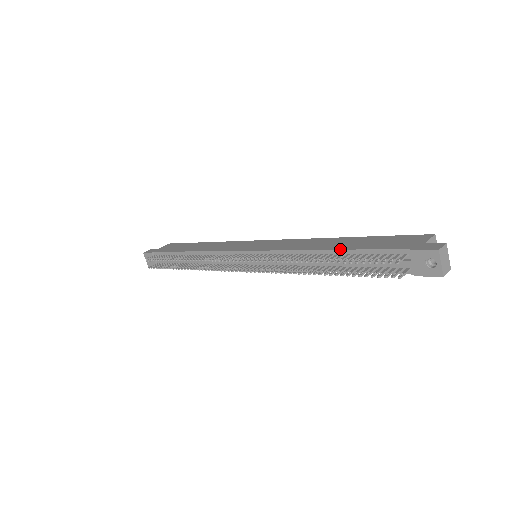
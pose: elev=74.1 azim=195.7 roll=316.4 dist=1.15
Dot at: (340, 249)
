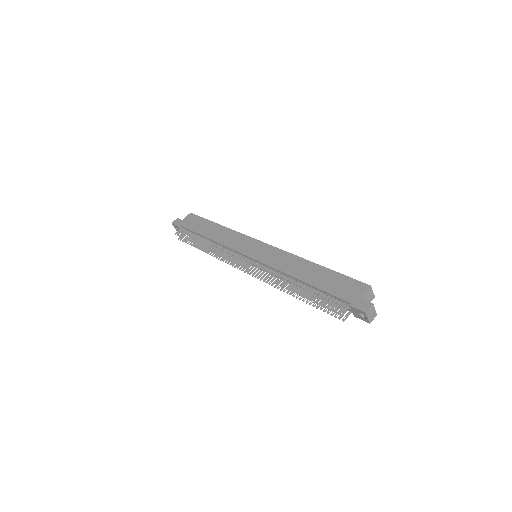
Dot at: (309, 284)
